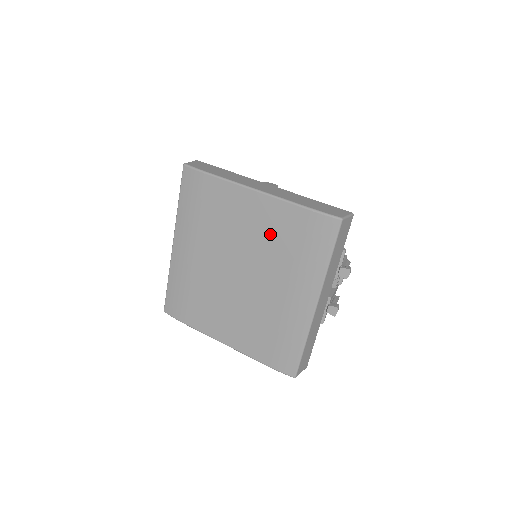
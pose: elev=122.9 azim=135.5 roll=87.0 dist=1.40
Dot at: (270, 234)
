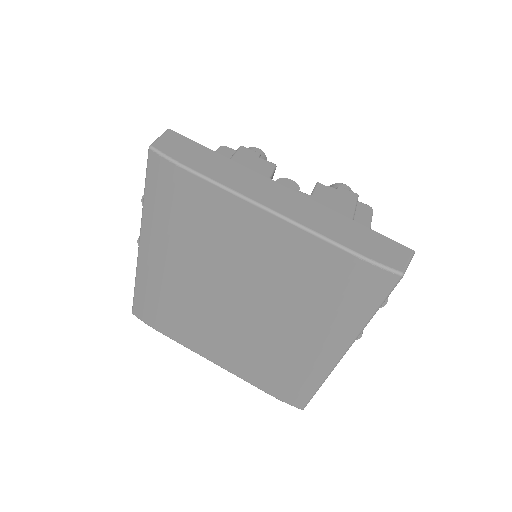
Dot at: (287, 270)
